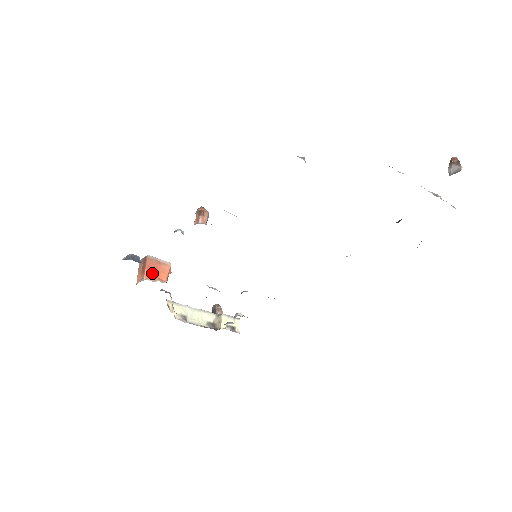
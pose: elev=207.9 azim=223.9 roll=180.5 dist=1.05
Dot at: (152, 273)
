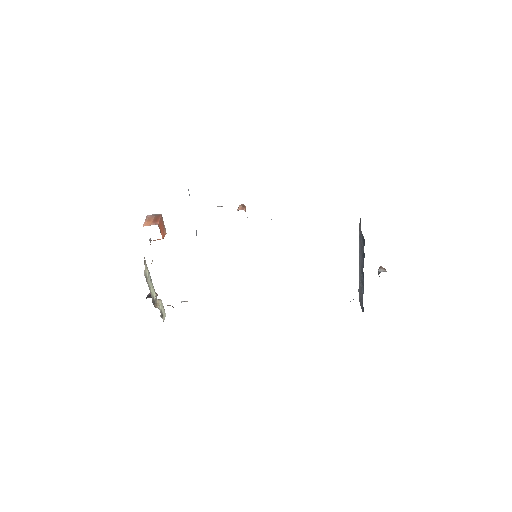
Dot at: (160, 227)
